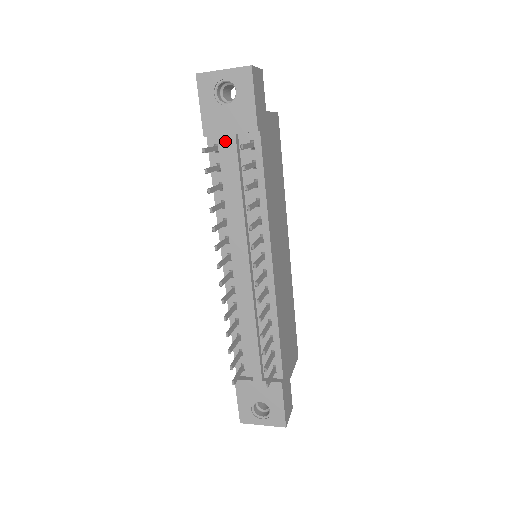
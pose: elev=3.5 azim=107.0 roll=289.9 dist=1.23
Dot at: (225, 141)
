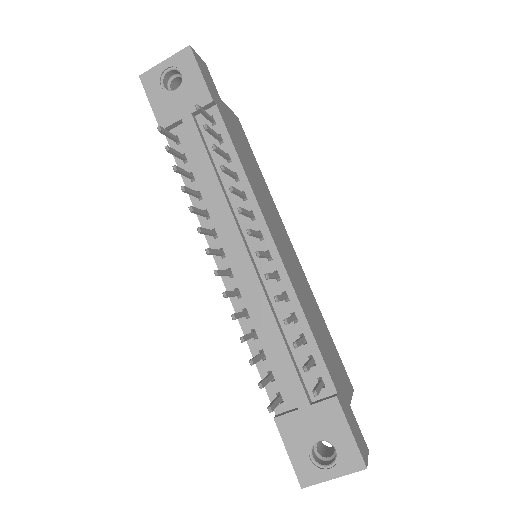
Dot at: (184, 129)
